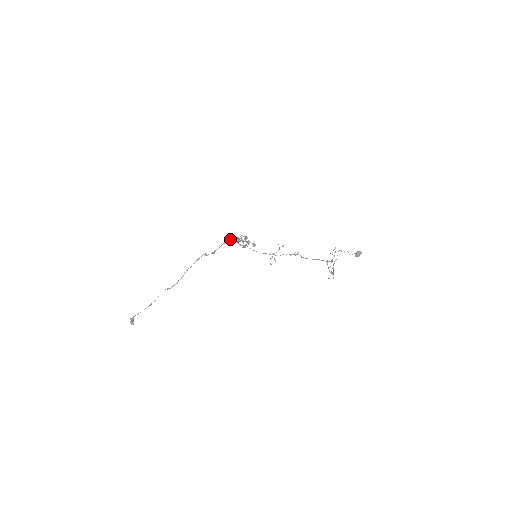
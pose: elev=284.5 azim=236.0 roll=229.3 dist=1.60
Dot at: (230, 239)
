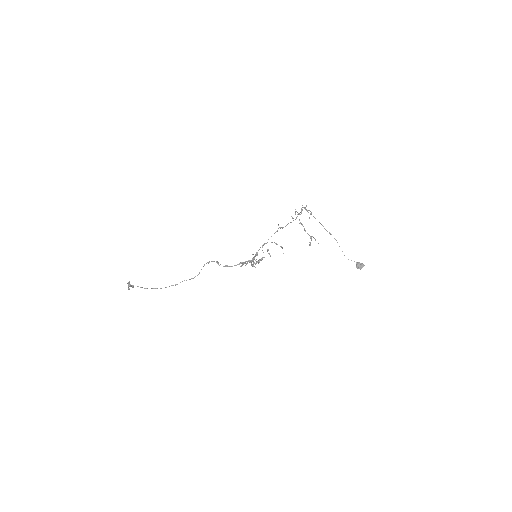
Dot at: (245, 261)
